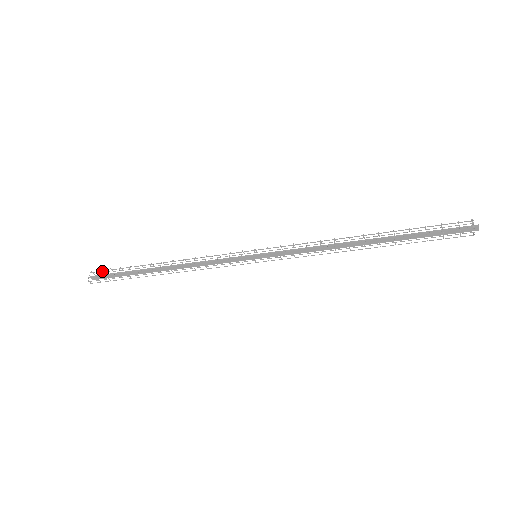
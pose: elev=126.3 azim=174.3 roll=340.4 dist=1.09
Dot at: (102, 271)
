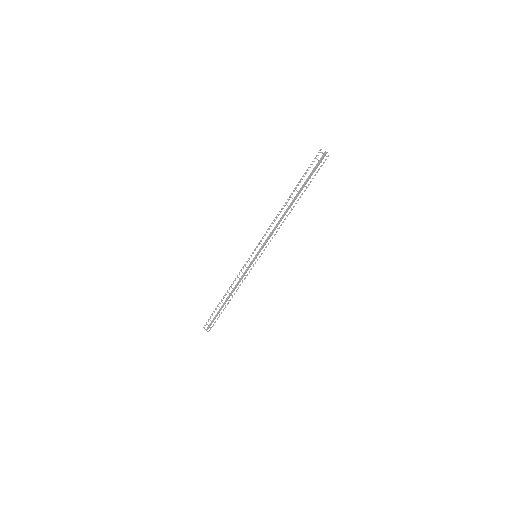
Dot at: occluded
